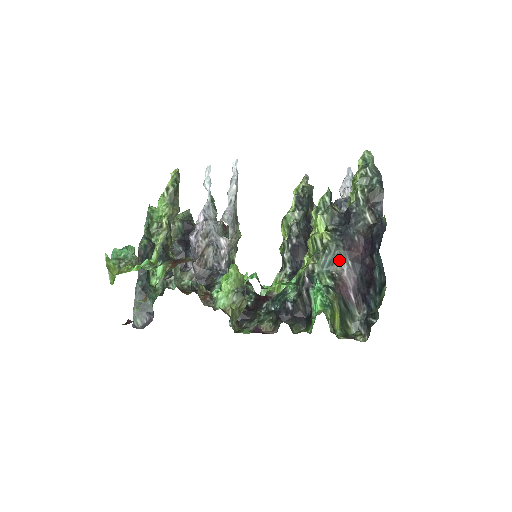
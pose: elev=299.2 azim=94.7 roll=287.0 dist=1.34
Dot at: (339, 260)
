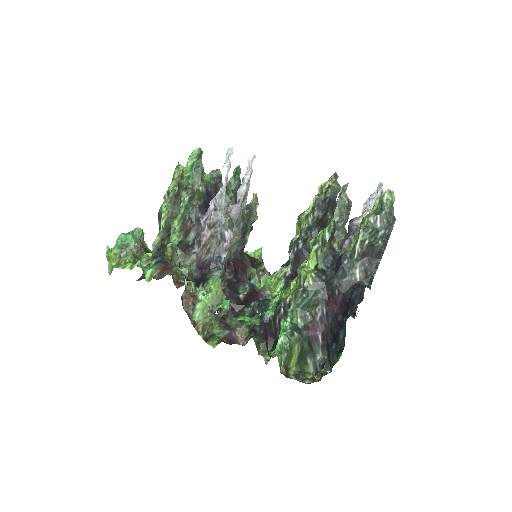
Dot at: (315, 305)
